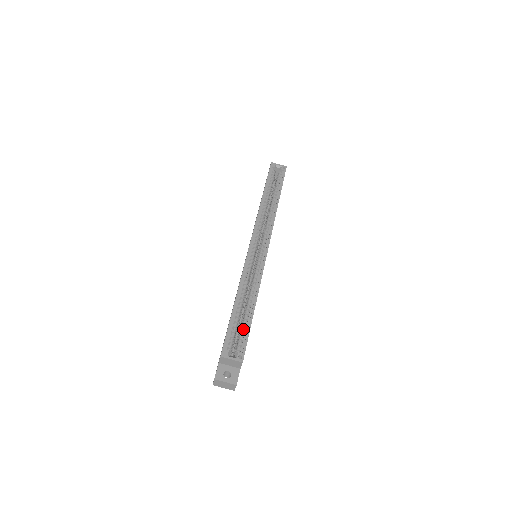
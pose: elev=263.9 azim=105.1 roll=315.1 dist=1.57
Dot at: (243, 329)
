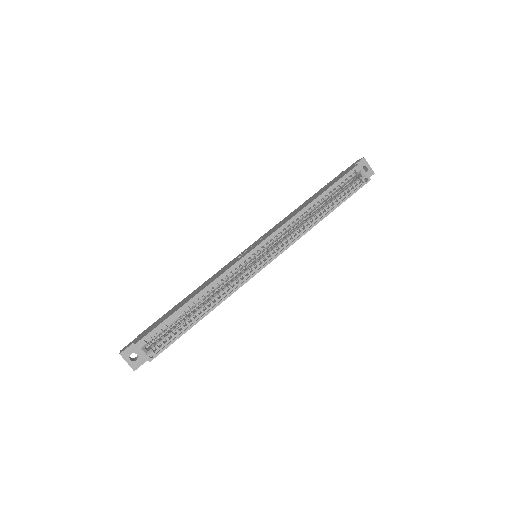
Dot at: (176, 331)
